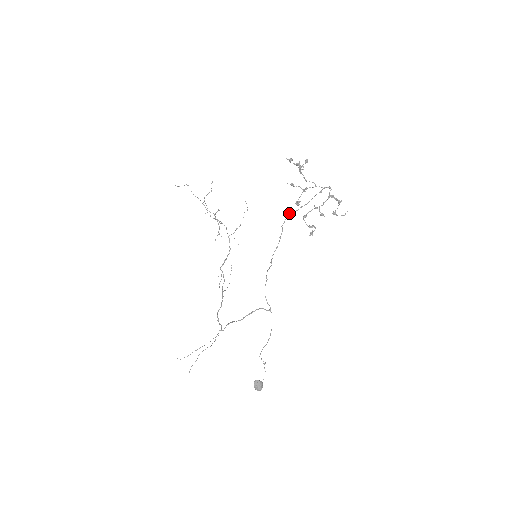
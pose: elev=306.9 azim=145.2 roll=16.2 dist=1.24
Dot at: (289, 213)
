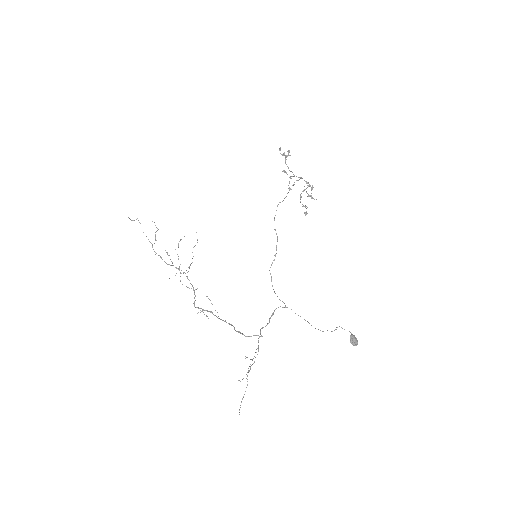
Dot at: (278, 204)
